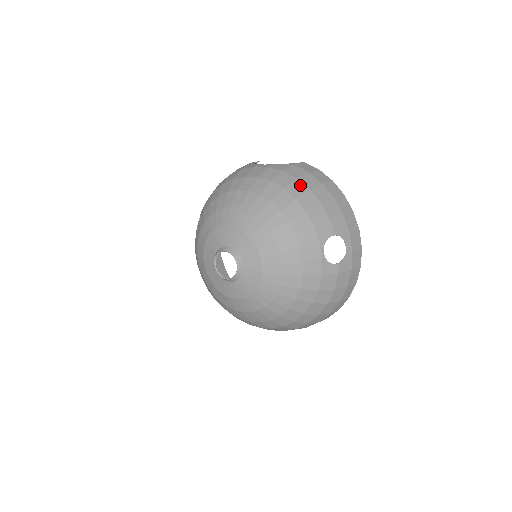
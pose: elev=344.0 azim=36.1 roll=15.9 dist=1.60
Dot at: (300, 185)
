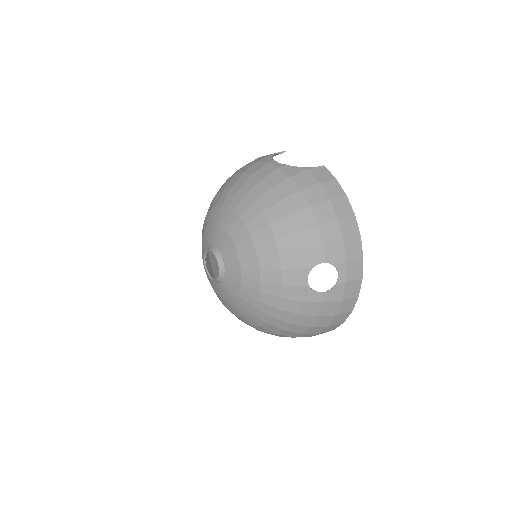
Dot at: (301, 198)
